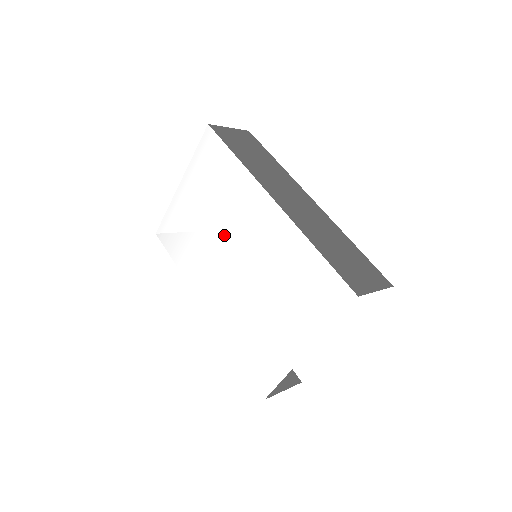
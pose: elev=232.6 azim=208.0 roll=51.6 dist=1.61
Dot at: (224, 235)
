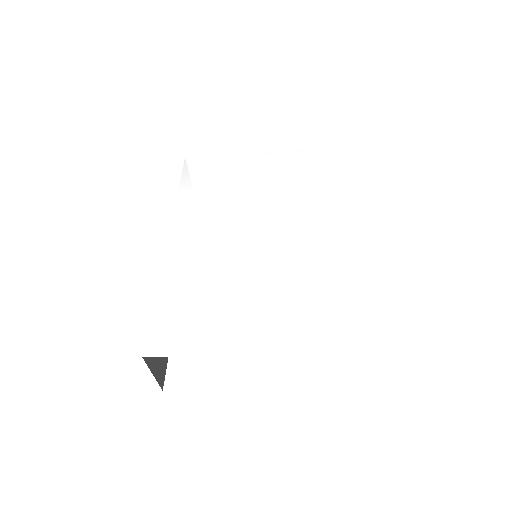
Dot at: (261, 212)
